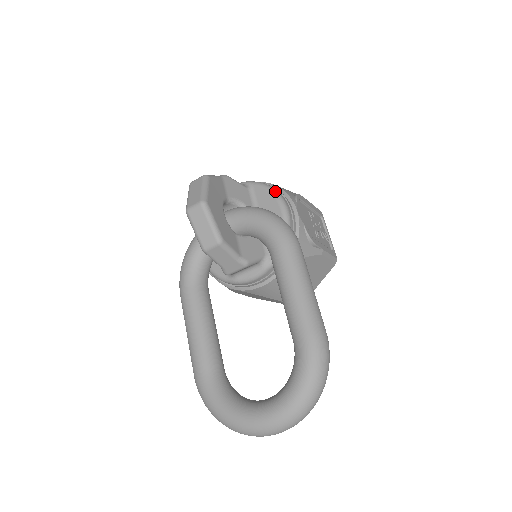
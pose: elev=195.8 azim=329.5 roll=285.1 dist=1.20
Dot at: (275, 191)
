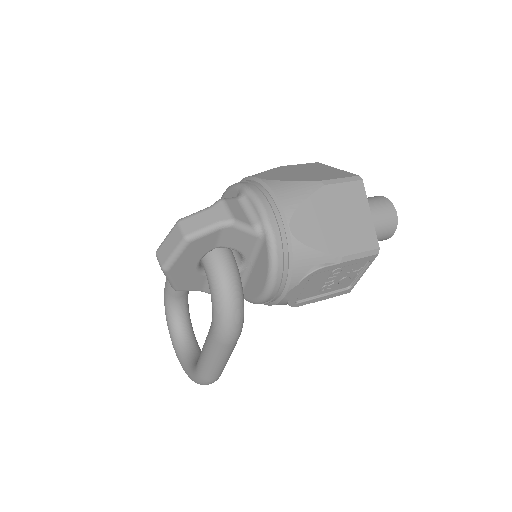
Dot at: (273, 272)
